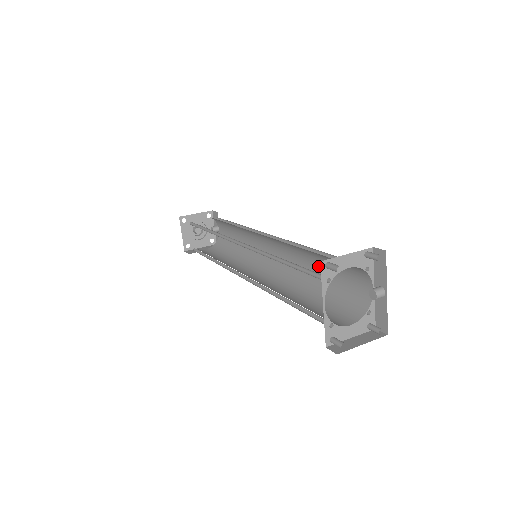
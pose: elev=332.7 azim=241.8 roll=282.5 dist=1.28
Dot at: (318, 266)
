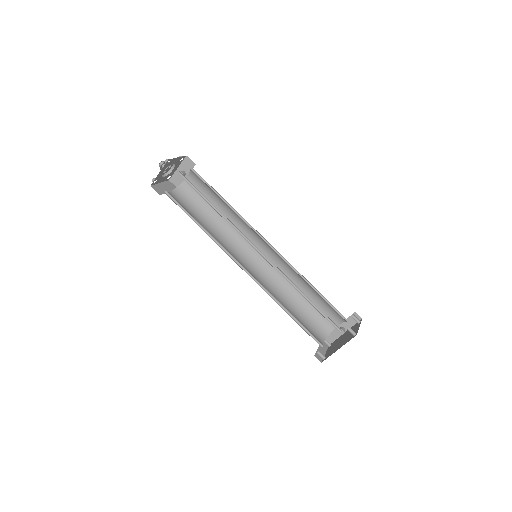
Dot at: (303, 289)
